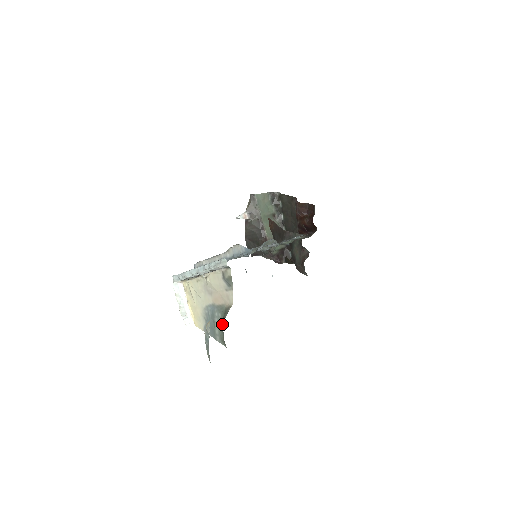
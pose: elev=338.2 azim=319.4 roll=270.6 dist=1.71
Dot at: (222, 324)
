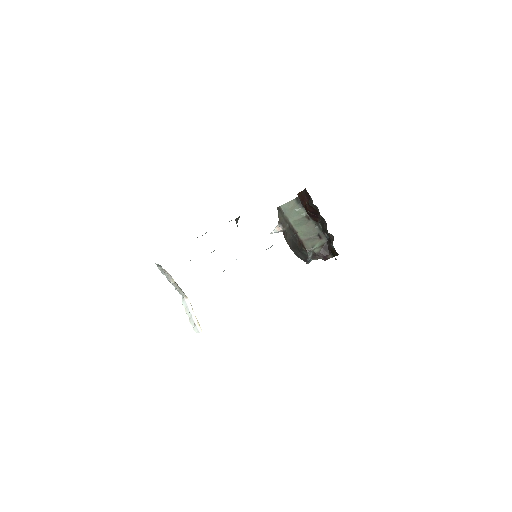
Dot at: occluded
